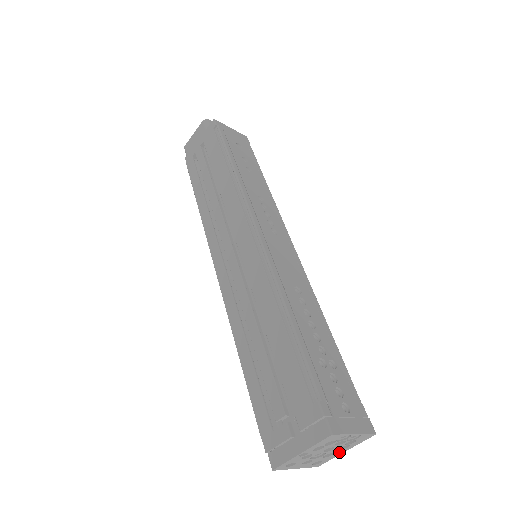
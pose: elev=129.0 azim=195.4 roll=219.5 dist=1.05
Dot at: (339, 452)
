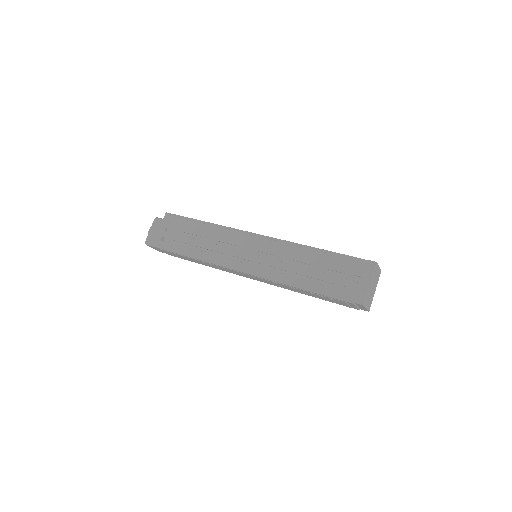
Dot at: (373, 293)
